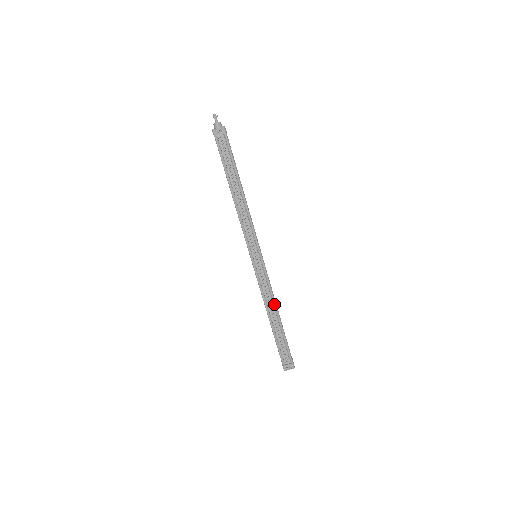
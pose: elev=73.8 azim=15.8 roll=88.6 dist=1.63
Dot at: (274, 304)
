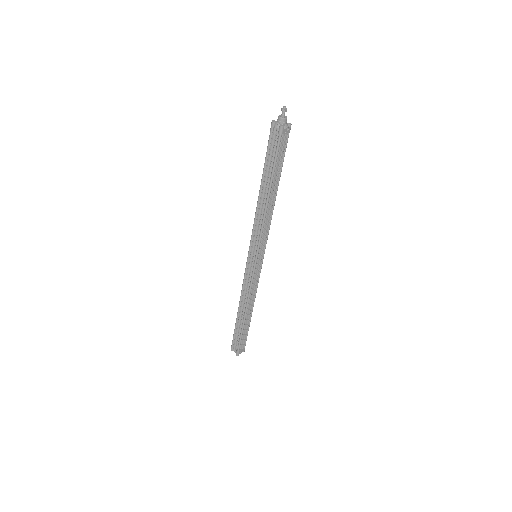
Dot at: (254, 299)
